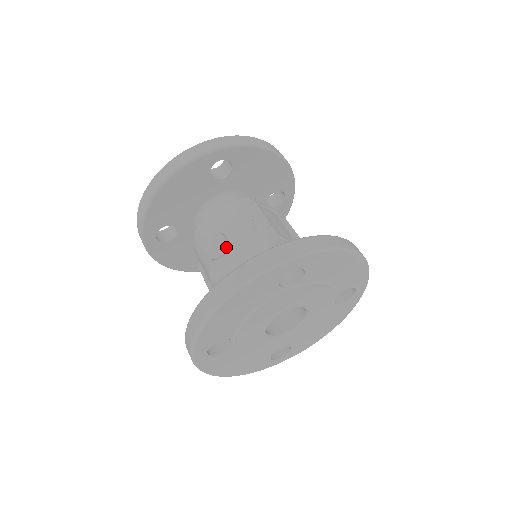
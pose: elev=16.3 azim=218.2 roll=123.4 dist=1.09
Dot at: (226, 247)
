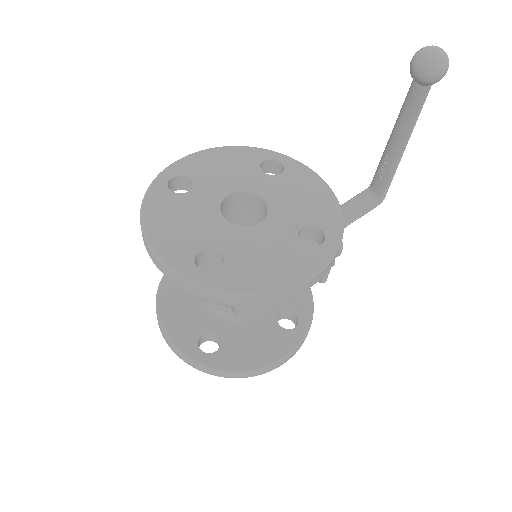
Dot at: occluded
